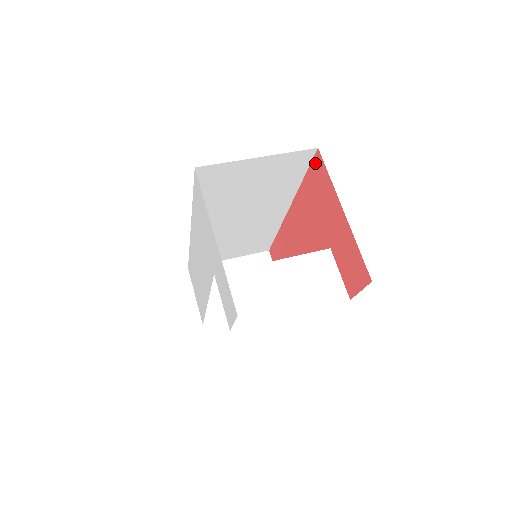
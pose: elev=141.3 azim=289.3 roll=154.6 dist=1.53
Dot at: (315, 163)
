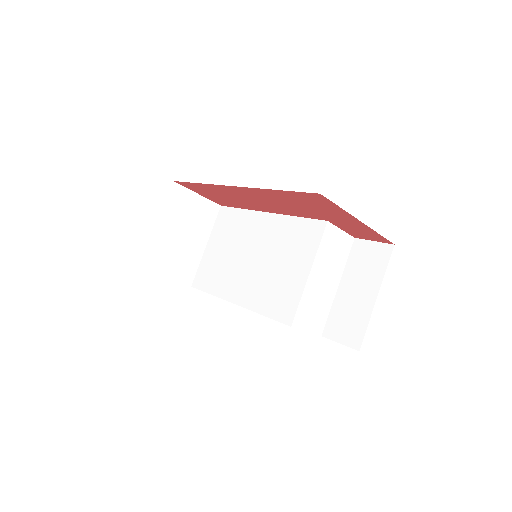
Dot at: (310, 196)
